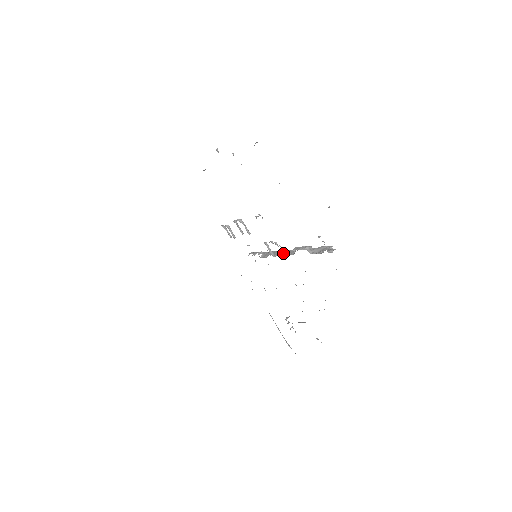
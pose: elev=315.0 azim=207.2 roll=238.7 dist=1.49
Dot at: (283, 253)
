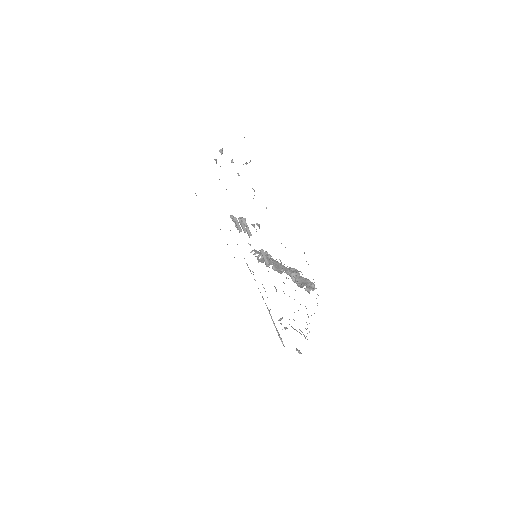
Dot at: (276, 266)
